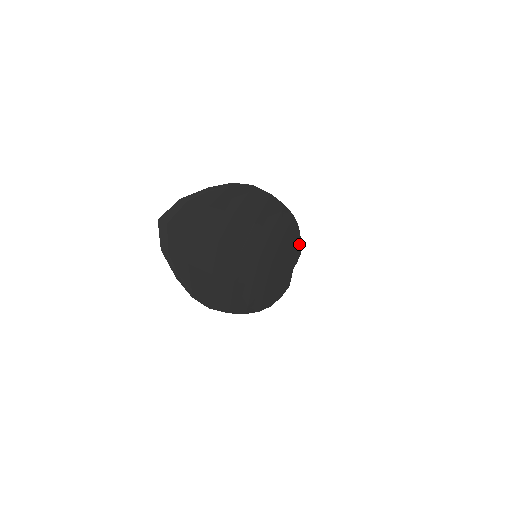
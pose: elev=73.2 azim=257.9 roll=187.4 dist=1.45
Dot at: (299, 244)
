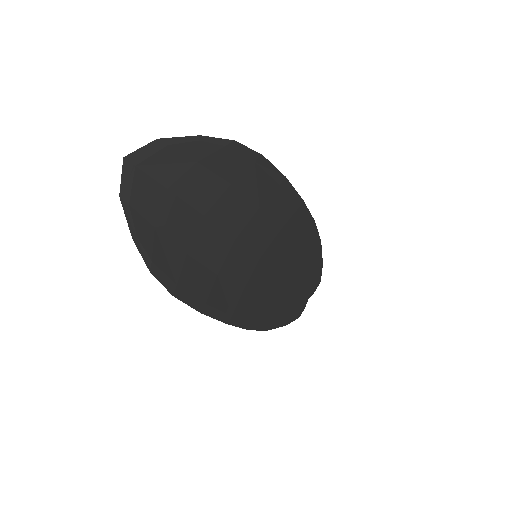
Dot at: (319, 267)
